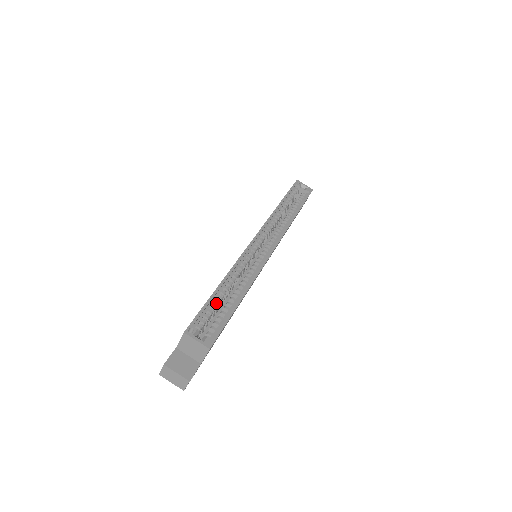
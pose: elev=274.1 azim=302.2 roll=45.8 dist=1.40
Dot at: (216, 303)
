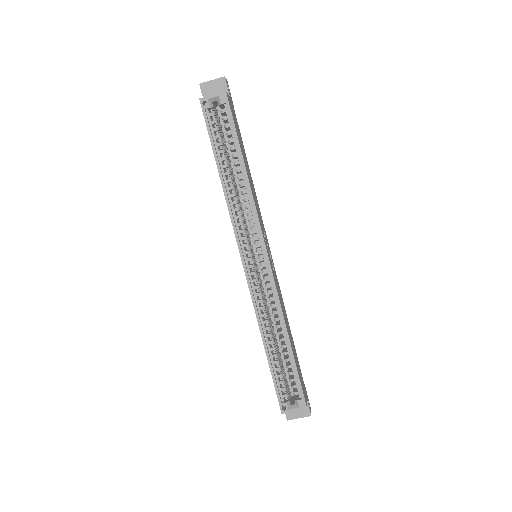
Dot at: (277, 363)
